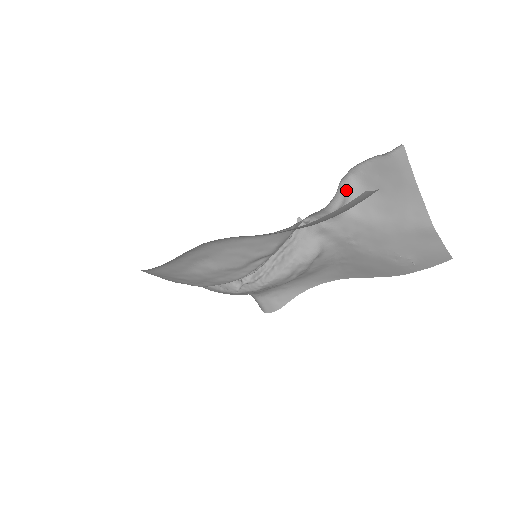
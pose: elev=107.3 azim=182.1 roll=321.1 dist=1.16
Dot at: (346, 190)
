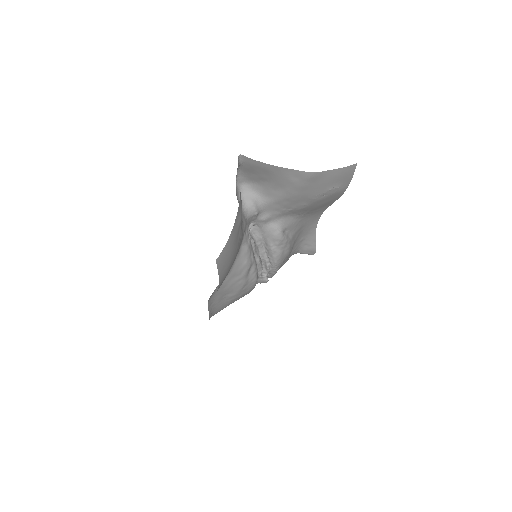
Dot at: (249, 194)
